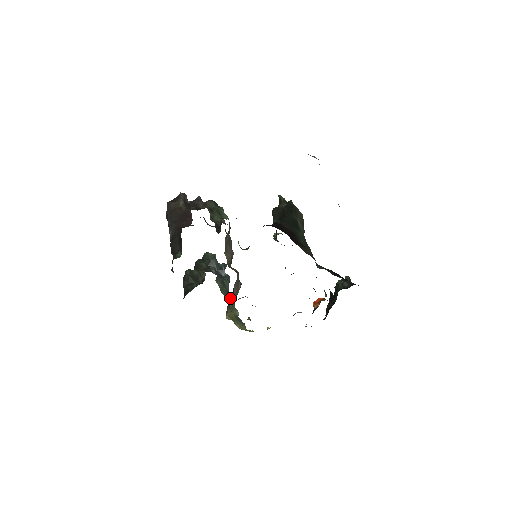
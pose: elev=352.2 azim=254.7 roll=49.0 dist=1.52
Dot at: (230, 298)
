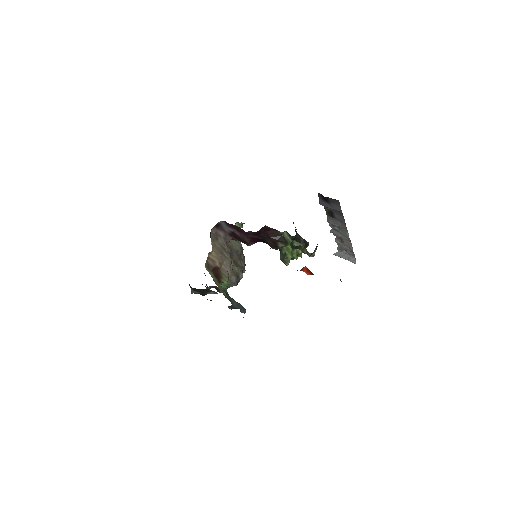
Dot at: (228, 298)
